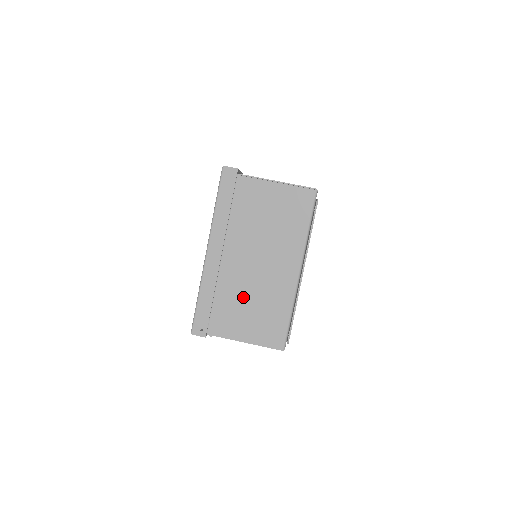
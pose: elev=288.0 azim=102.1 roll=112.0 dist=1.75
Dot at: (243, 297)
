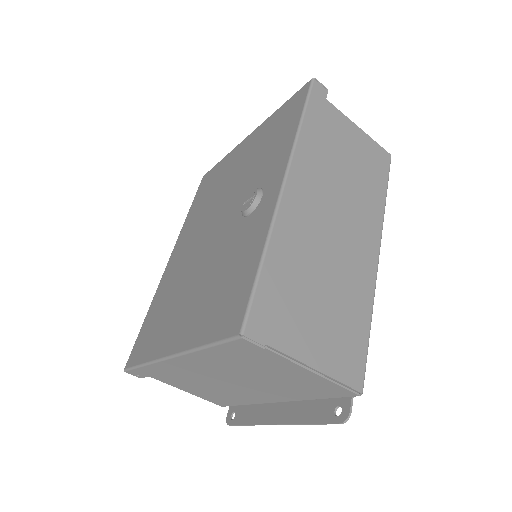
Dot at: (199, 383)
